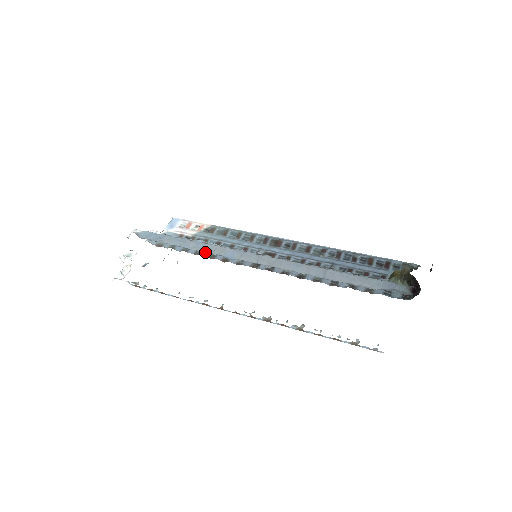
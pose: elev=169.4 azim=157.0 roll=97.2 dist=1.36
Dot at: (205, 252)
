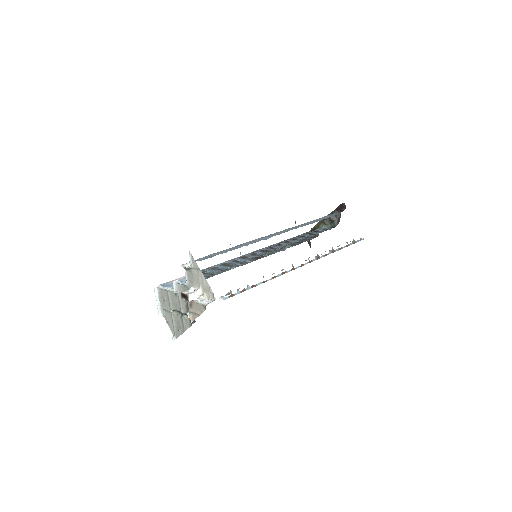
Dot at: (252, 243)
